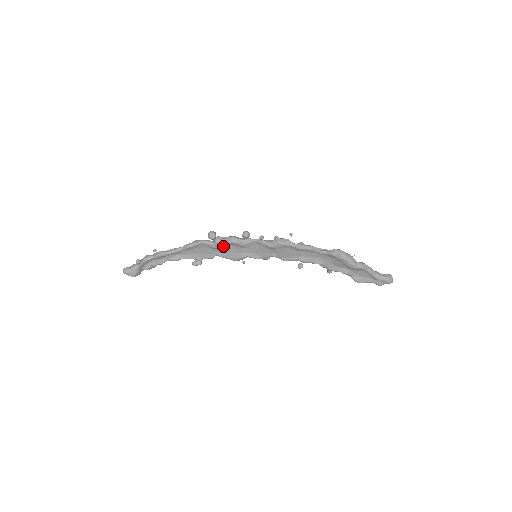
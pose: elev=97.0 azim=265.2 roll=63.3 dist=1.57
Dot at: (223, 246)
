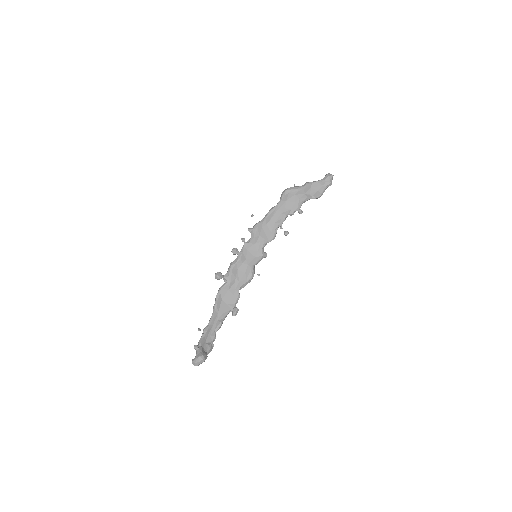
Dot at: (233, 275)
